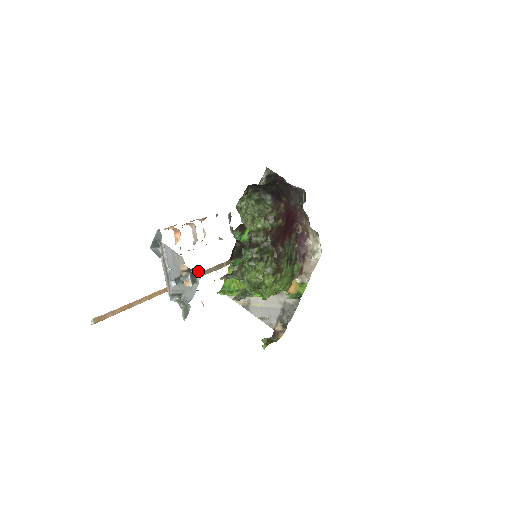
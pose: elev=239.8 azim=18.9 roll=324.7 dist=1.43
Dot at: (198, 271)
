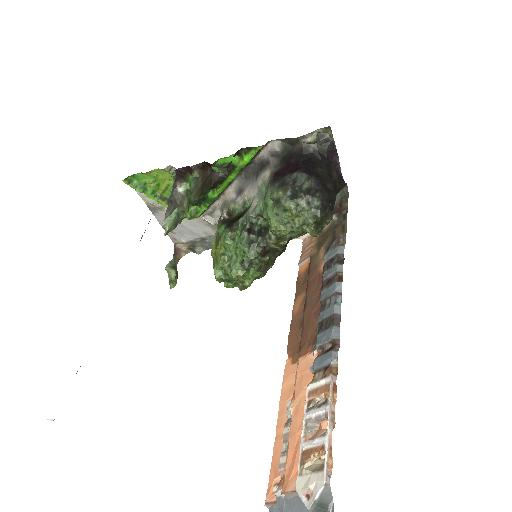
Dot at: out of frame
